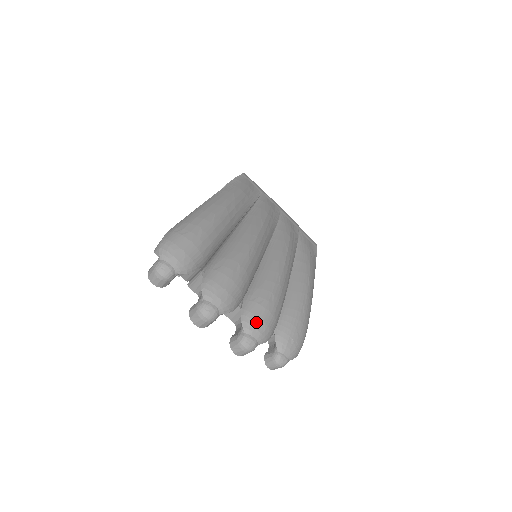
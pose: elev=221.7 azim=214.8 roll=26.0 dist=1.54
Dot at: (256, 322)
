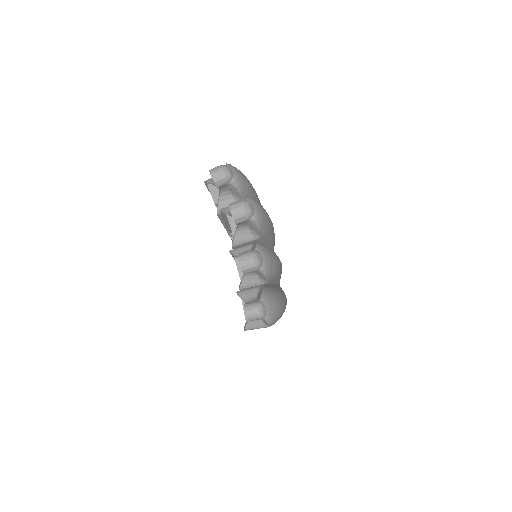
Dot at: (266, 252)
